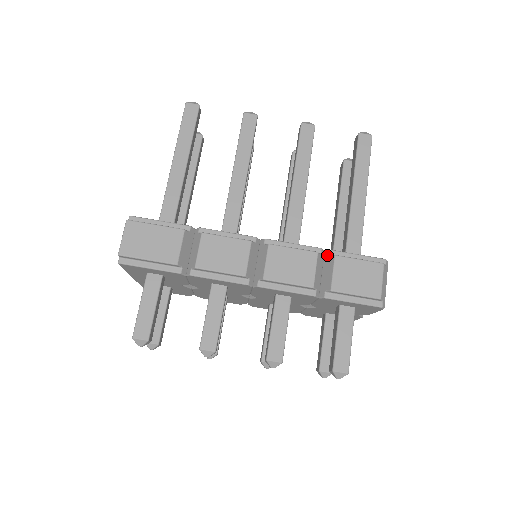
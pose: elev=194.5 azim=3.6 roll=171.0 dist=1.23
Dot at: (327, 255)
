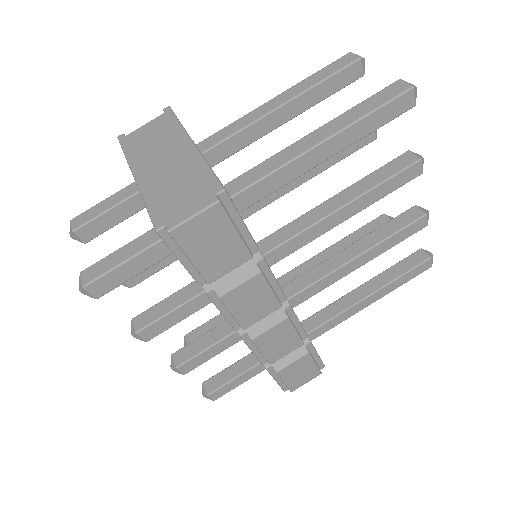
Dot at: (304, 342)
